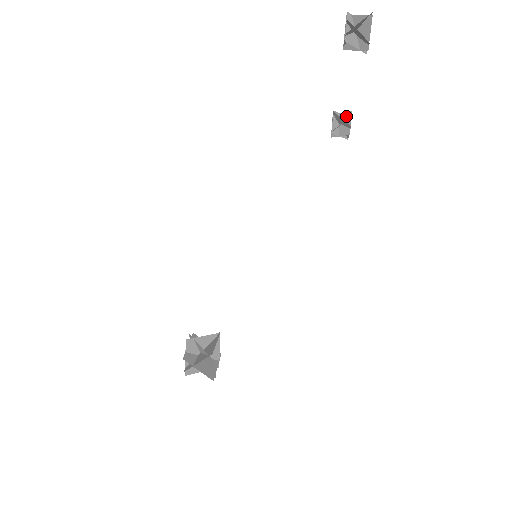
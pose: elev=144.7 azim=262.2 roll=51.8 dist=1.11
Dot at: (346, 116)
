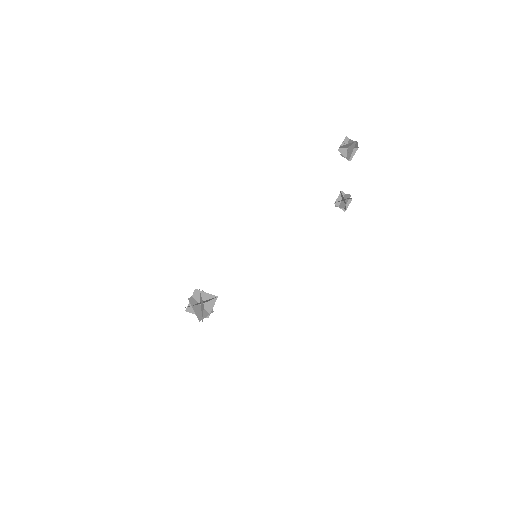
Dot at: (347, 197)
